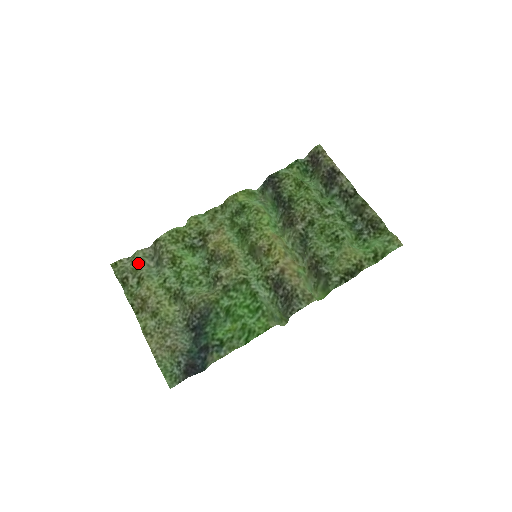
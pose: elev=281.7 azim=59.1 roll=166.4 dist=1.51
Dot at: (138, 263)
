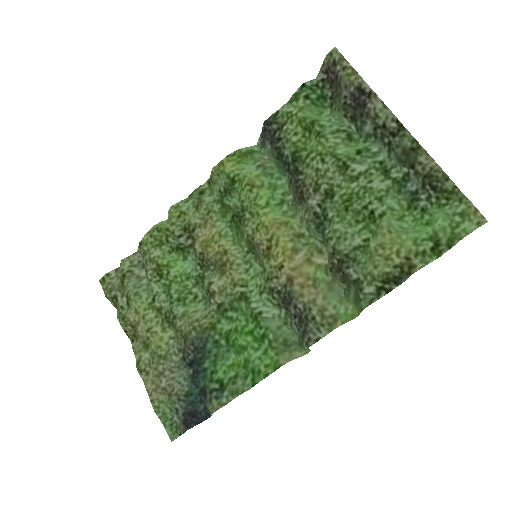
Dot at: (123, 278)
